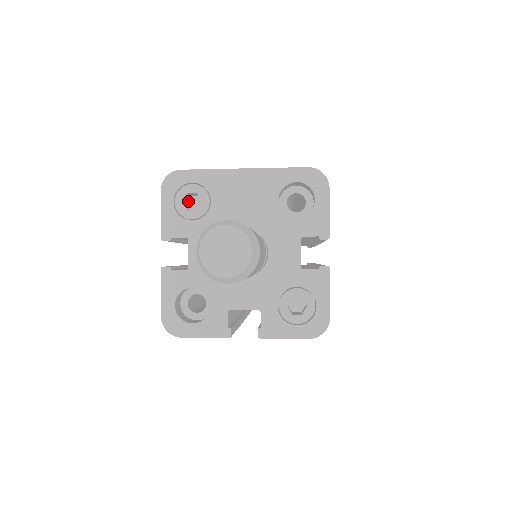
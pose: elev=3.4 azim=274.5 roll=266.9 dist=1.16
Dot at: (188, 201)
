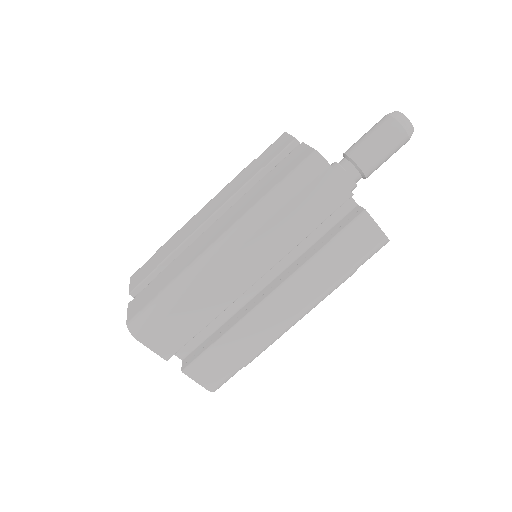
Dot at: occluded
